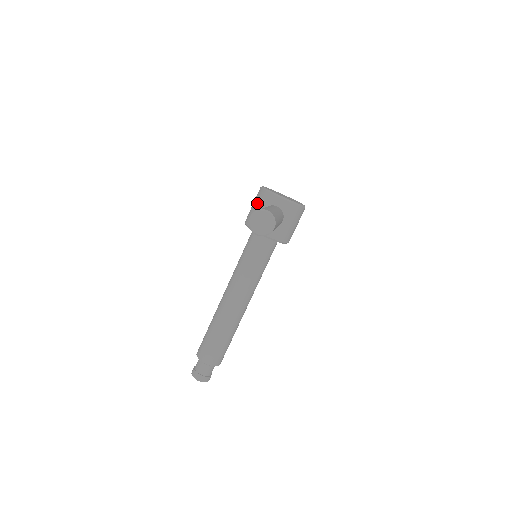
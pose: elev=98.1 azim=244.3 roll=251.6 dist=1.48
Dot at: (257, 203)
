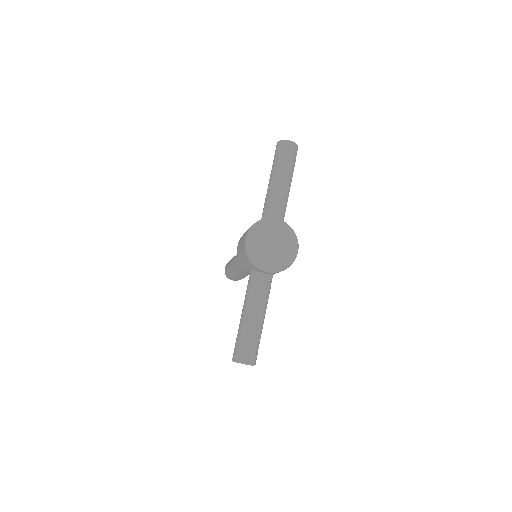
Dot at: (244, 259)
